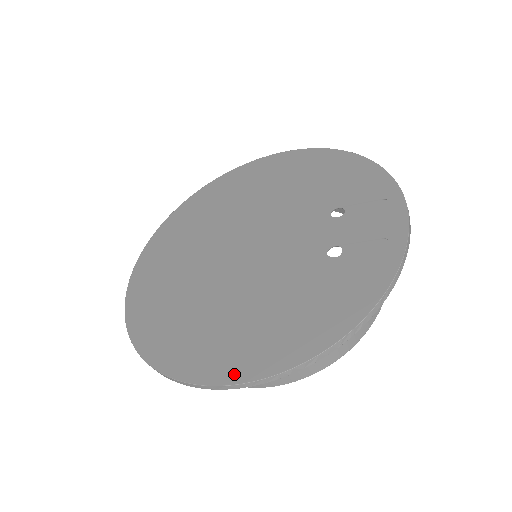
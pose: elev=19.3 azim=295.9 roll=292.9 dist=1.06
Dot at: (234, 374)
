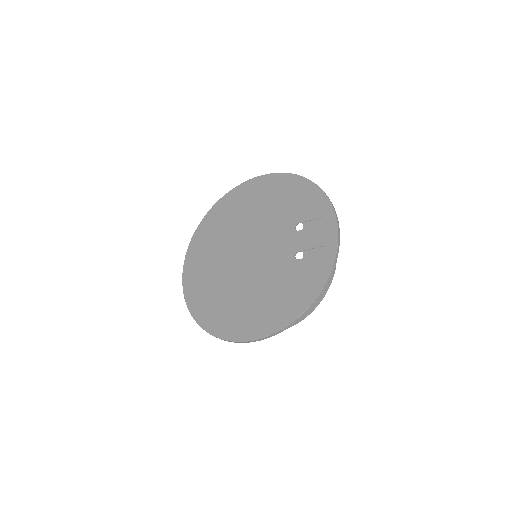
Dot at: (254, 334)
